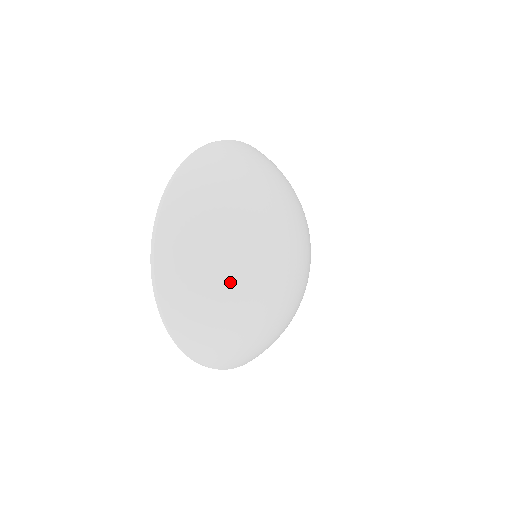
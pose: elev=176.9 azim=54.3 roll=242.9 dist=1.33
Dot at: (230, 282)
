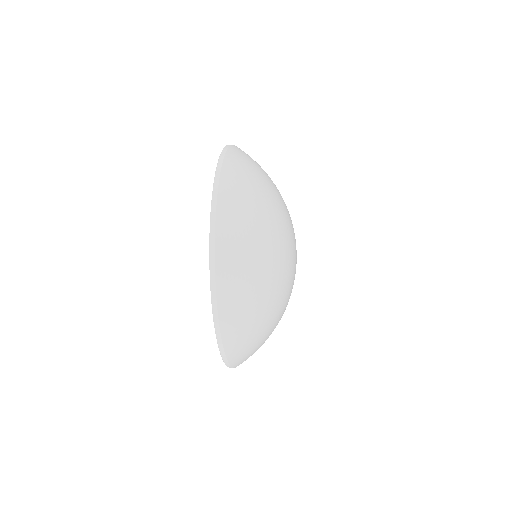
Dot at: (272, 273)
